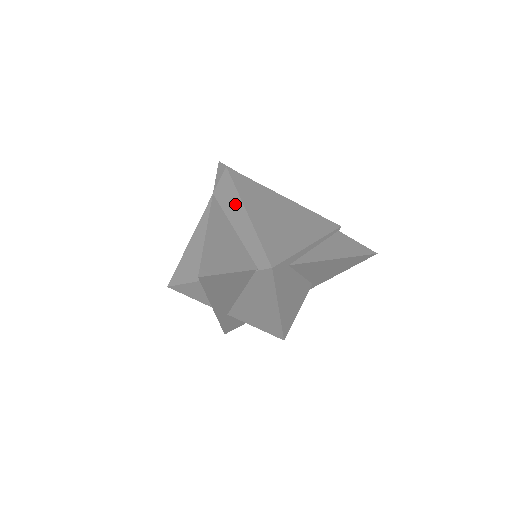
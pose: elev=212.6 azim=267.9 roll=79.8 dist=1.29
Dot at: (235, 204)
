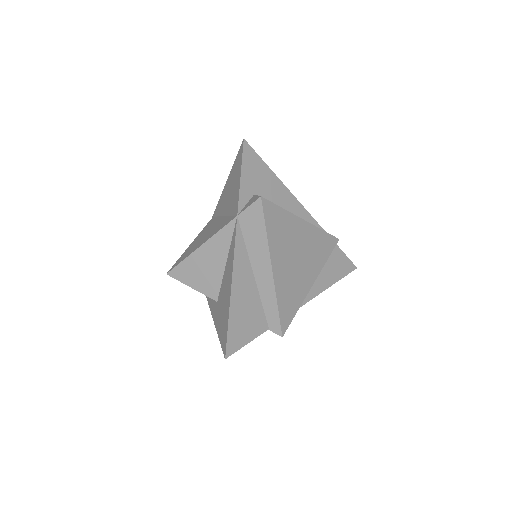
Dot at: (261, 251)
